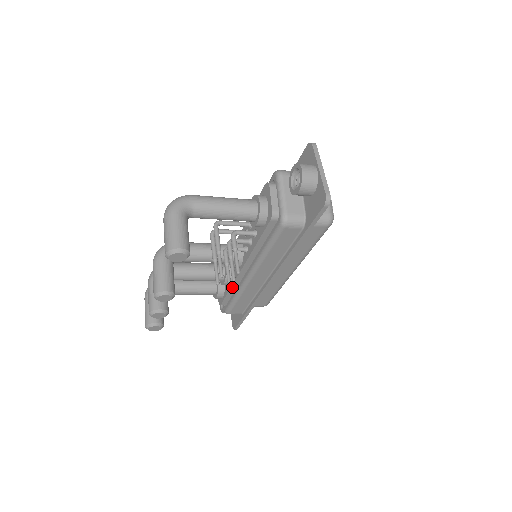
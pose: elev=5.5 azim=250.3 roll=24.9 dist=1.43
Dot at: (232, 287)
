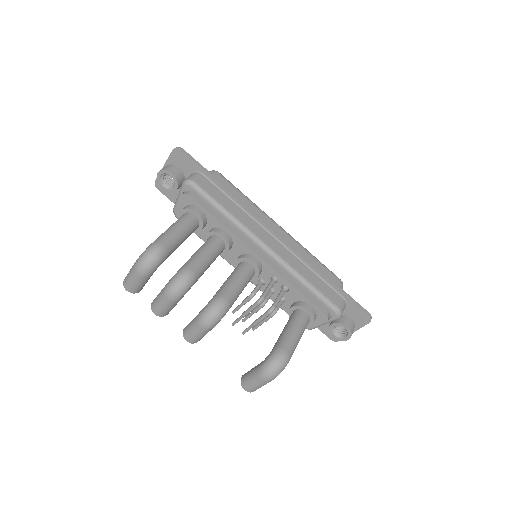
Dot at: occluded
